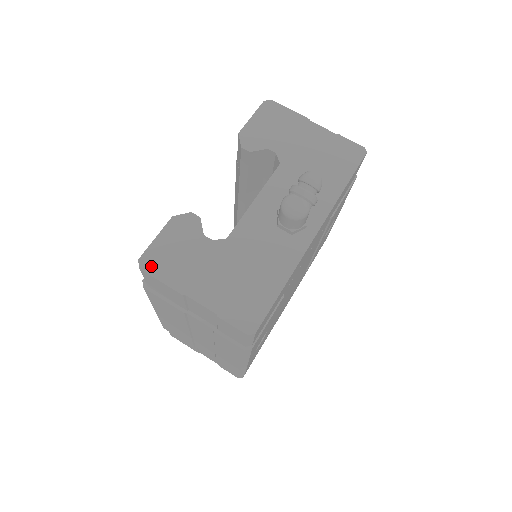
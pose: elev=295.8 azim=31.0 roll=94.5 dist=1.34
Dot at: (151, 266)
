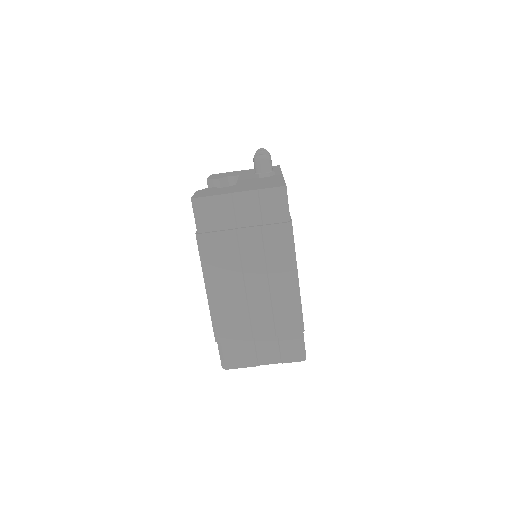
Dot at: (201, 196)
